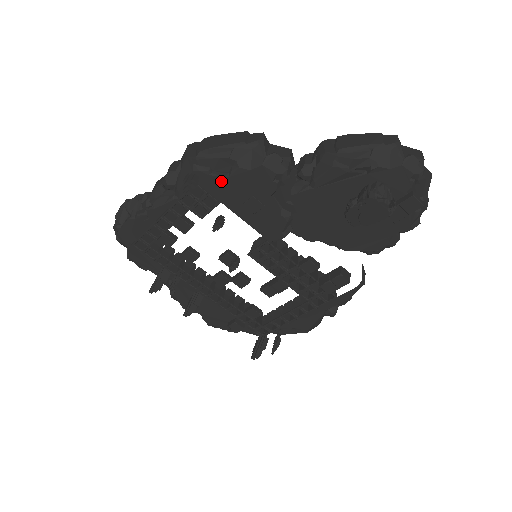
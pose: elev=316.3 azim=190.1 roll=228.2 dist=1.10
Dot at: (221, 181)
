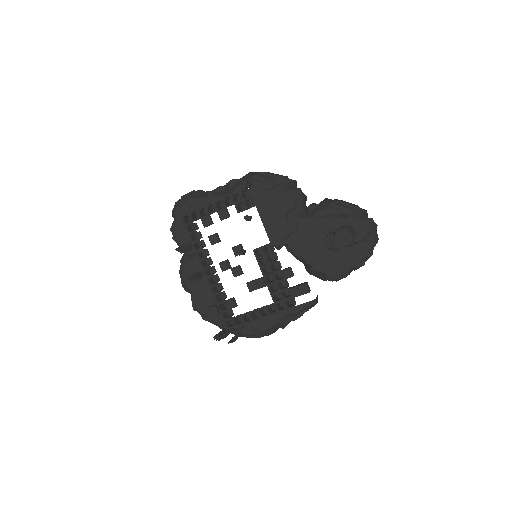
Dot at: (263, 192)
